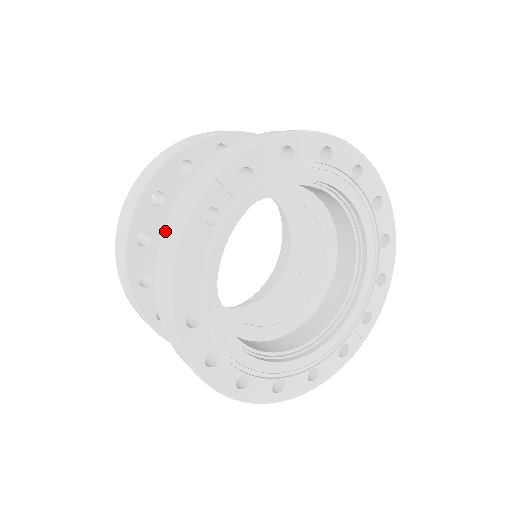
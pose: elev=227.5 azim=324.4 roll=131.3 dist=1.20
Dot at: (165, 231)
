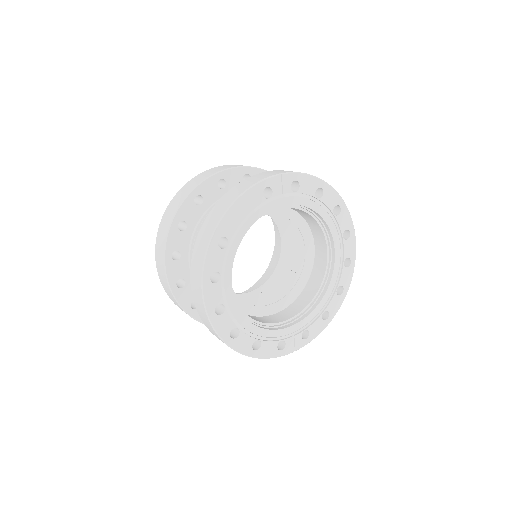
Dot at: (235, 187)
